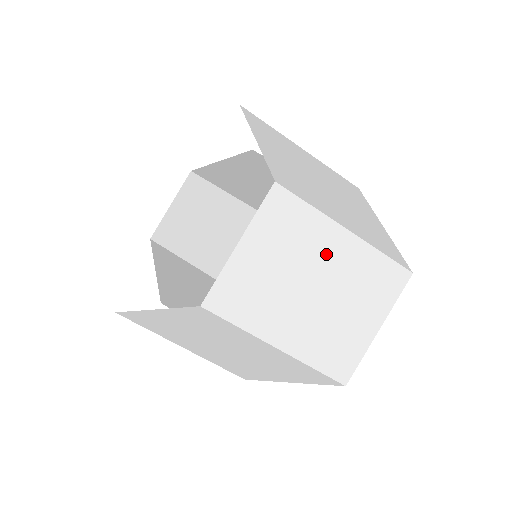
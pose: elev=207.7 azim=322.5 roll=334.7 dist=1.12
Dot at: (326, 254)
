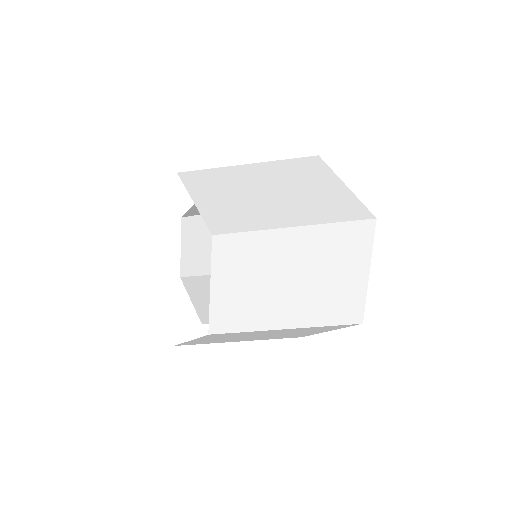
Dot at: (285, 252)
